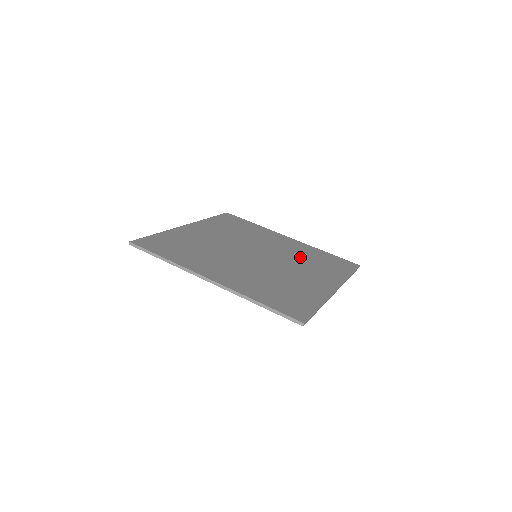
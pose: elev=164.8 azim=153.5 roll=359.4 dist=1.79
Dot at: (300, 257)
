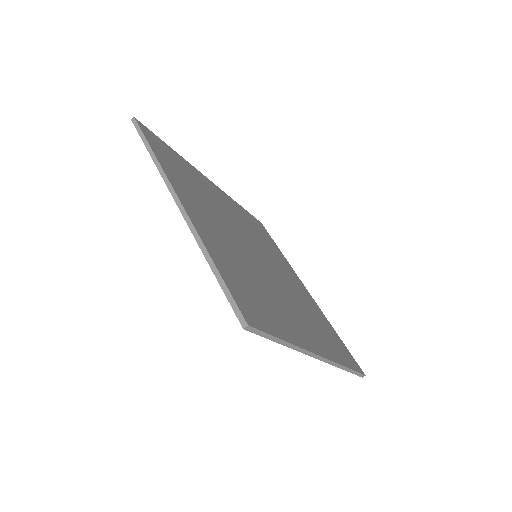
Dot at: (256, 234)
